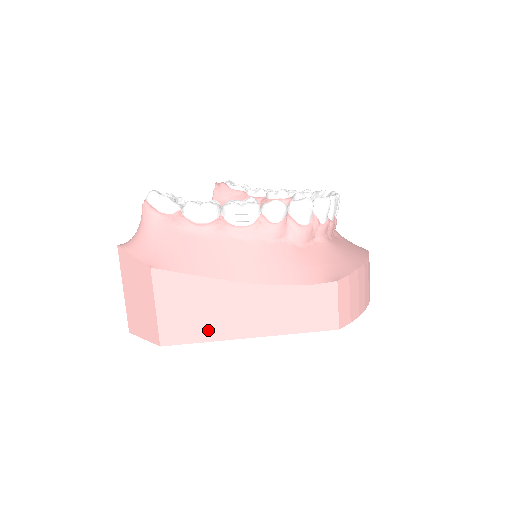
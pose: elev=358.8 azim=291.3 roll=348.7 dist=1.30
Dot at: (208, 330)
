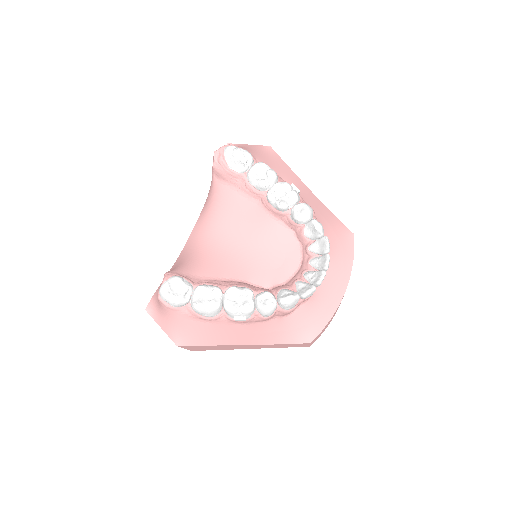
Dot at: (221, 349)
